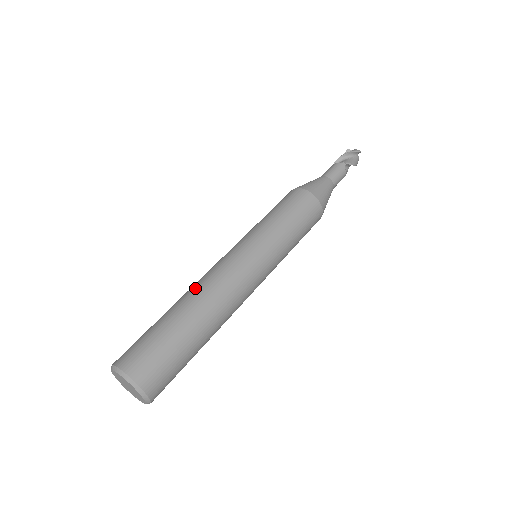
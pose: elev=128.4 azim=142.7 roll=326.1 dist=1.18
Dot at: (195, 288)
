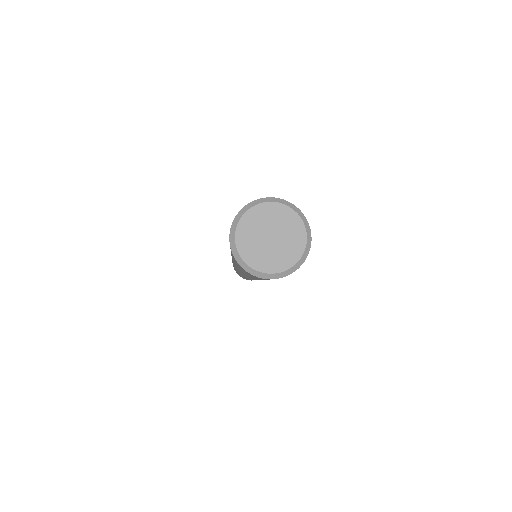
Dot at: occluded
